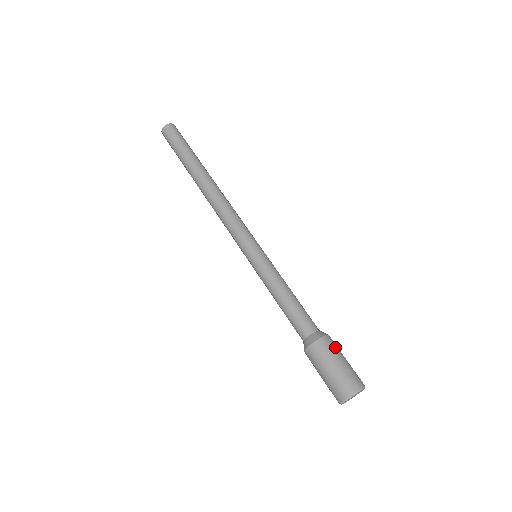
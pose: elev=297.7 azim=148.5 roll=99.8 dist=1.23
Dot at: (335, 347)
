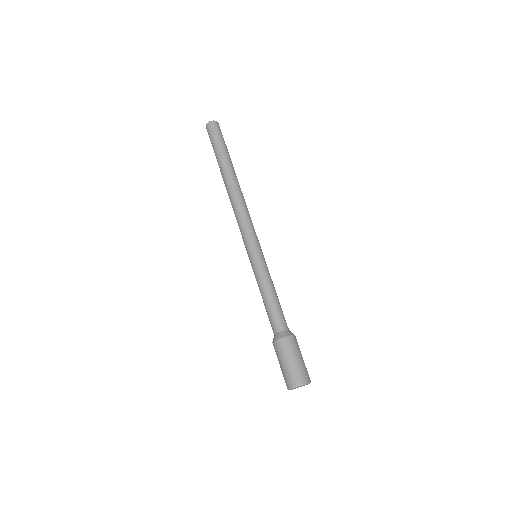
Dot at: (296, 346)
